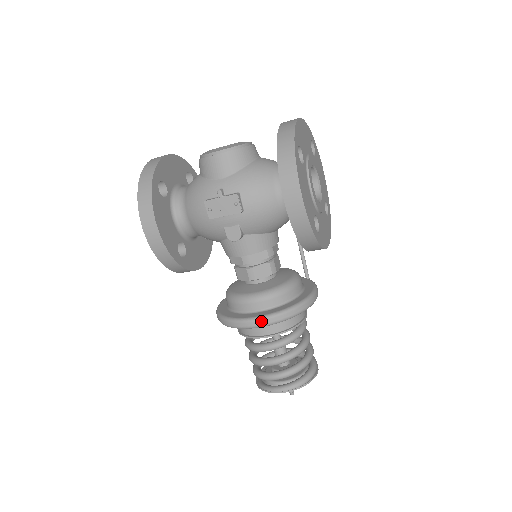
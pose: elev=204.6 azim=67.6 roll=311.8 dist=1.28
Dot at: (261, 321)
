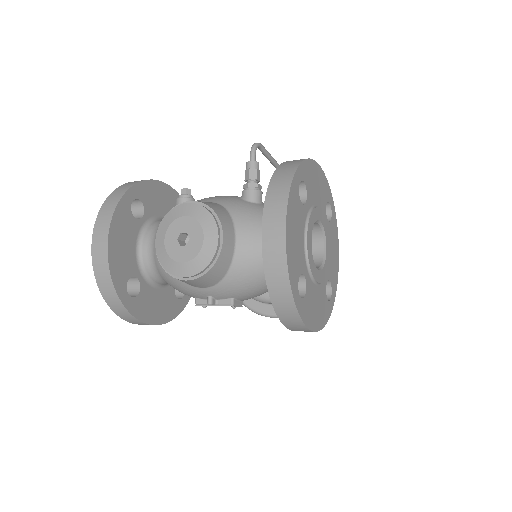
Dot at: occluded
